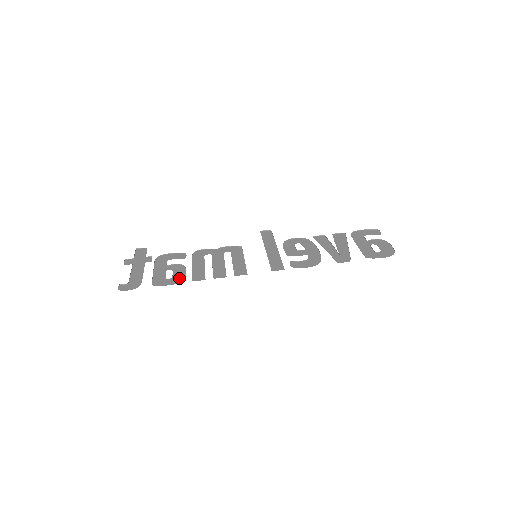
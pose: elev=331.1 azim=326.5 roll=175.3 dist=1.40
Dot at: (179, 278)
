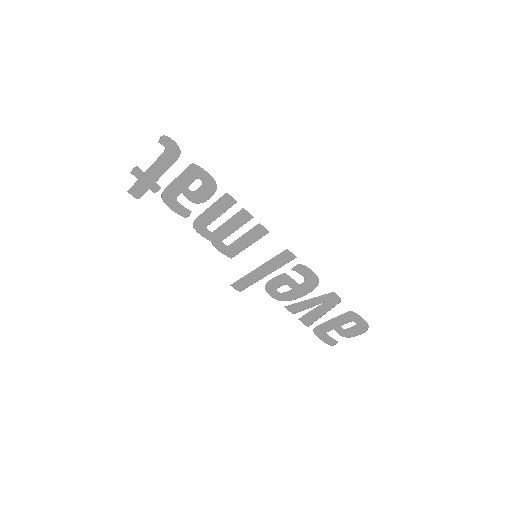
Dot at: (210, 187)
